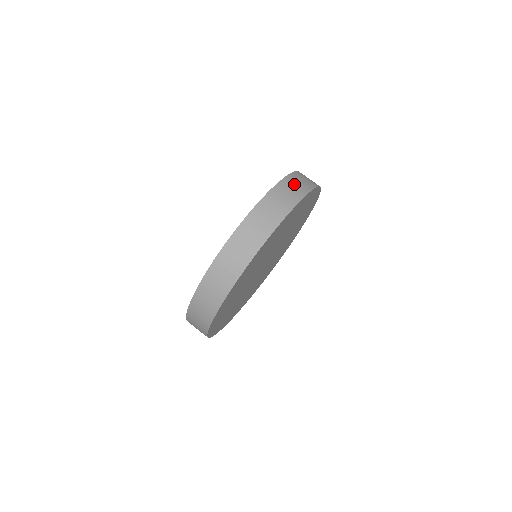
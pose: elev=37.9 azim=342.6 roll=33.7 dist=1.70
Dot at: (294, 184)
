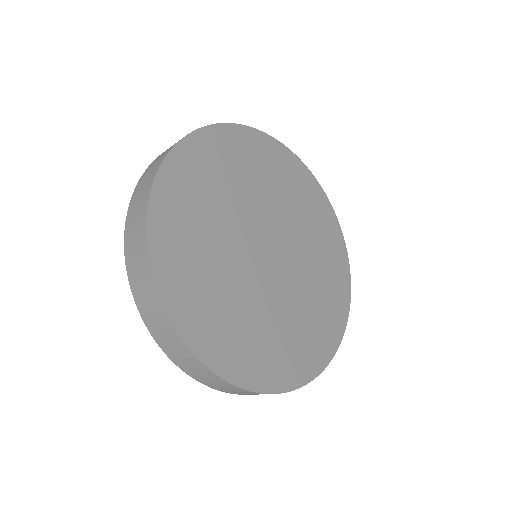
Dot at: occluded
